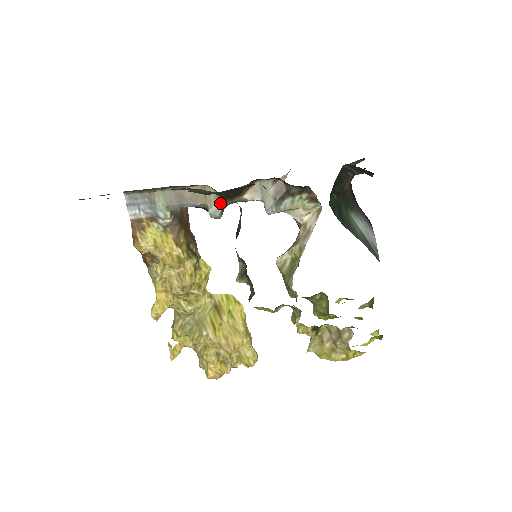
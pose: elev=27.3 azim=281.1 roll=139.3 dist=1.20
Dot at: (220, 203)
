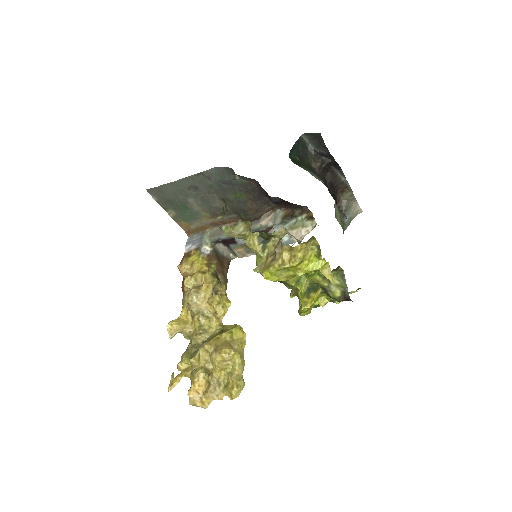
Dot at: occluded
